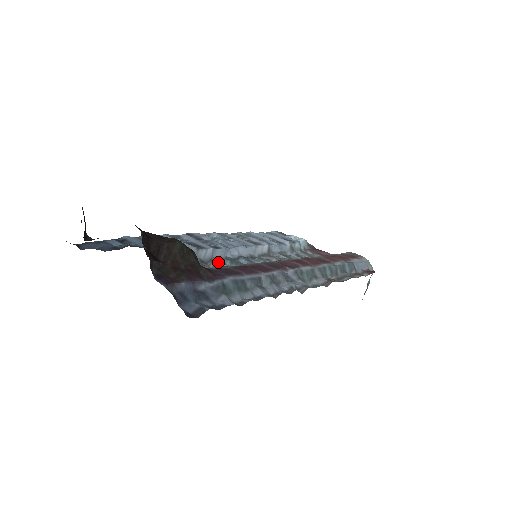
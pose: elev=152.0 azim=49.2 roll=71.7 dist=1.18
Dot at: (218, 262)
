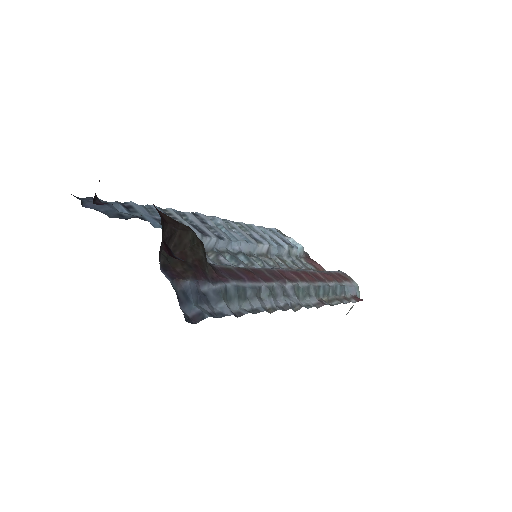
Dot at: (219, 255)
